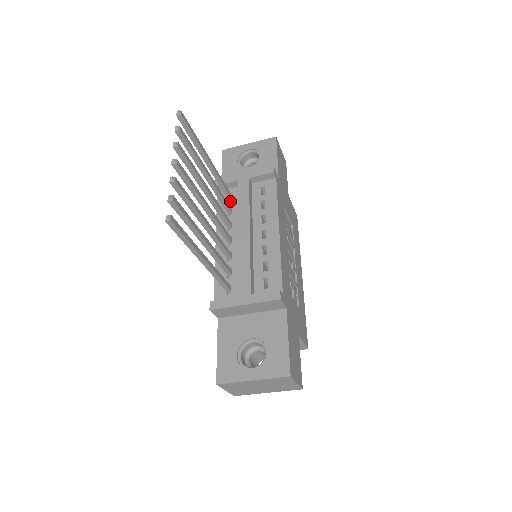
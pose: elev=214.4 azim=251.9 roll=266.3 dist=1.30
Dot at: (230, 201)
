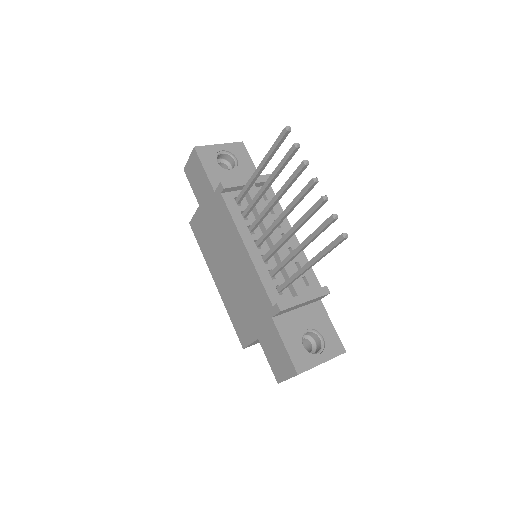
Dot at: (237, 204)
